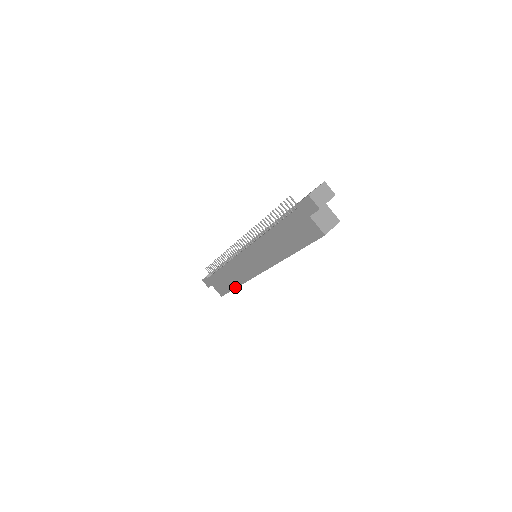
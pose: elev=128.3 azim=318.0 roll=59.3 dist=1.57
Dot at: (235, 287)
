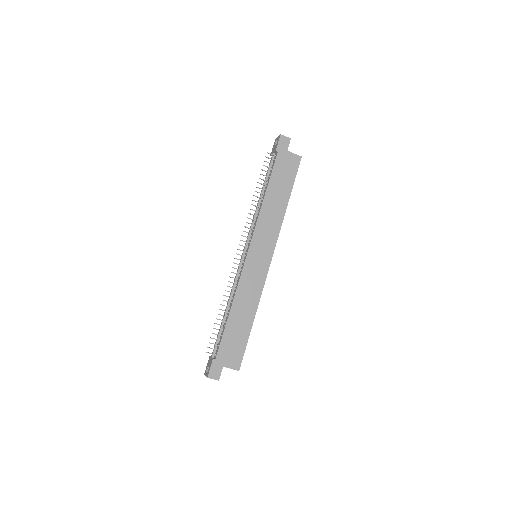
Dot at: (252, 322)
